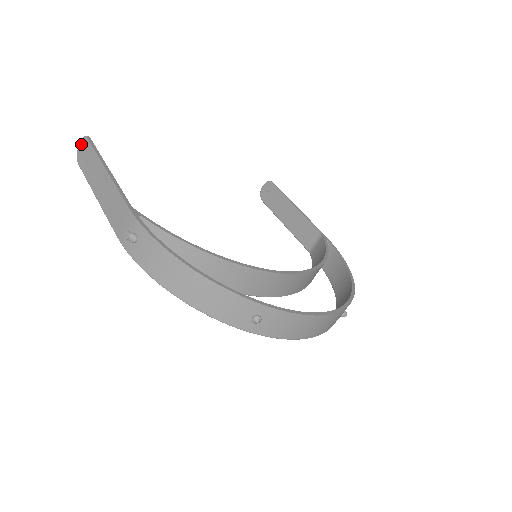
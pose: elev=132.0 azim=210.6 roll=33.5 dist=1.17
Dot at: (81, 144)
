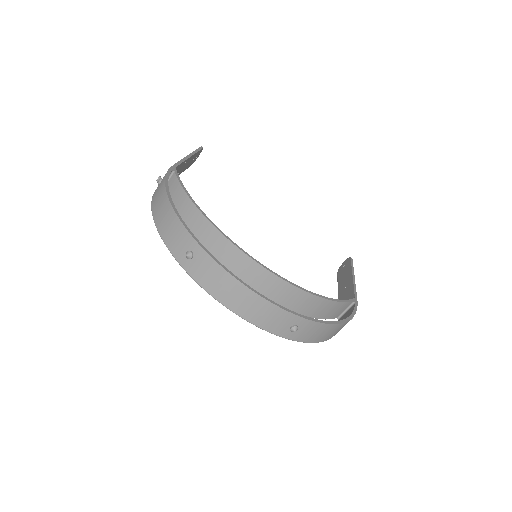
Dot at: occluded
